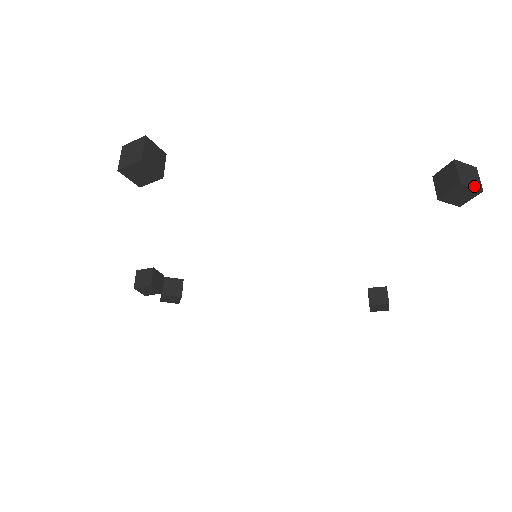
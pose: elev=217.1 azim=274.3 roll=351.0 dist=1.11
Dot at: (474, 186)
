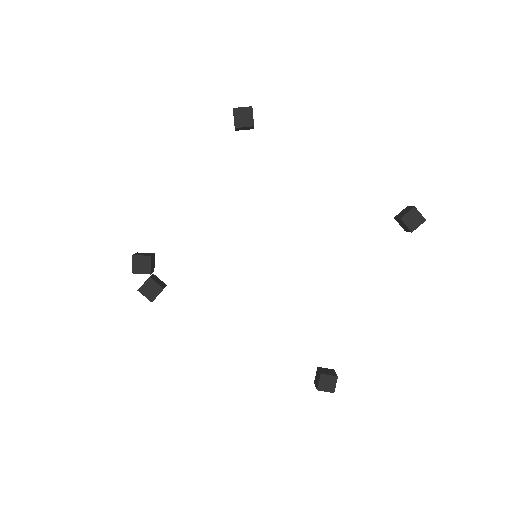
Dot at: (421, 215)
